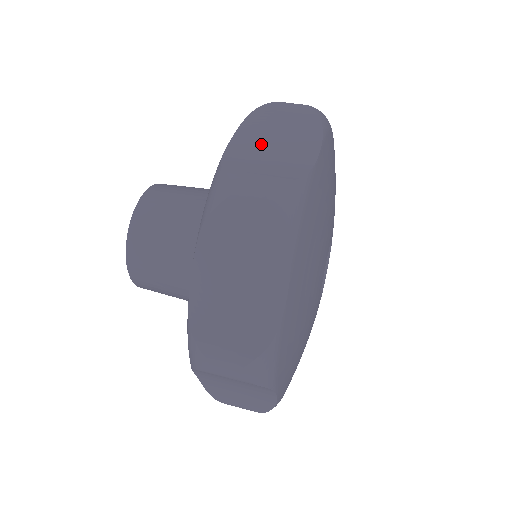
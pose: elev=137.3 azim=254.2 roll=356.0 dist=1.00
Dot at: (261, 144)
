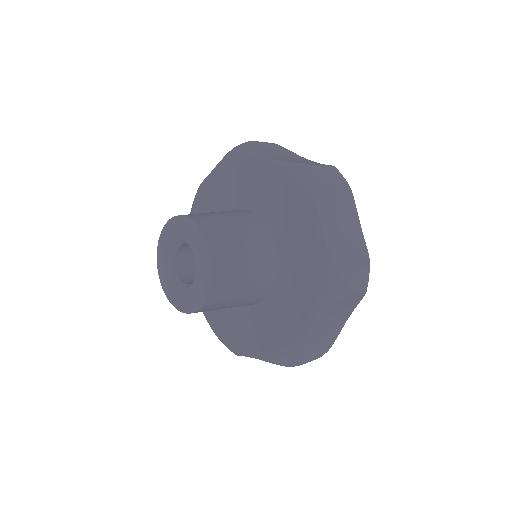
Dot at: (284, 157)
